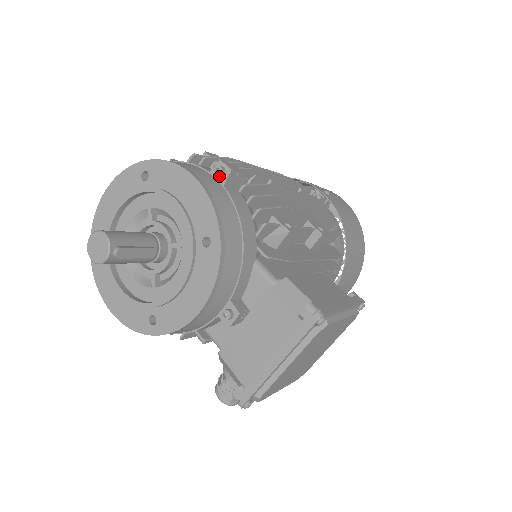
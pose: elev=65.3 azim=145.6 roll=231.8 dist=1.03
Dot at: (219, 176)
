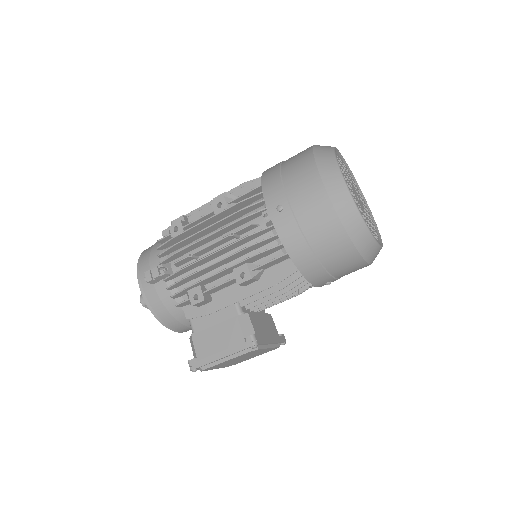
Dot at: occluded
